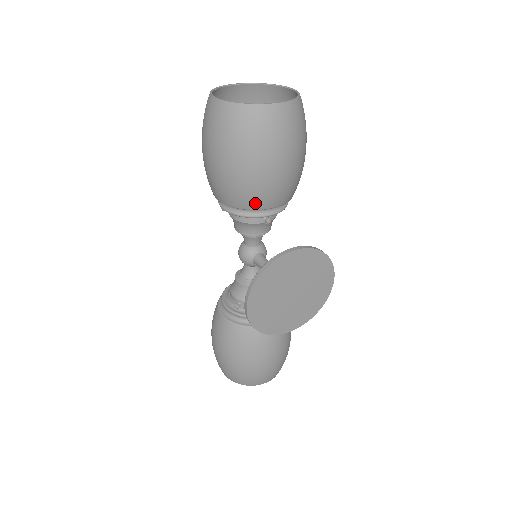
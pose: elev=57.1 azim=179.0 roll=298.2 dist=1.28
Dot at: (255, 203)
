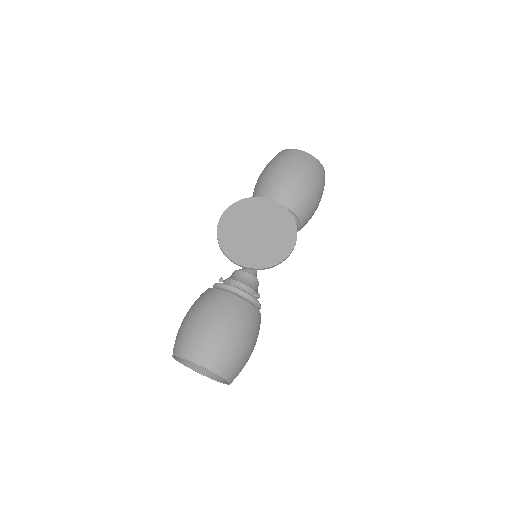
Dot at: (268, 194)
